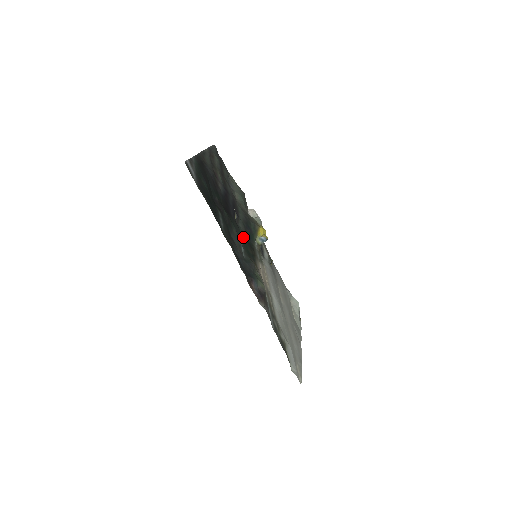
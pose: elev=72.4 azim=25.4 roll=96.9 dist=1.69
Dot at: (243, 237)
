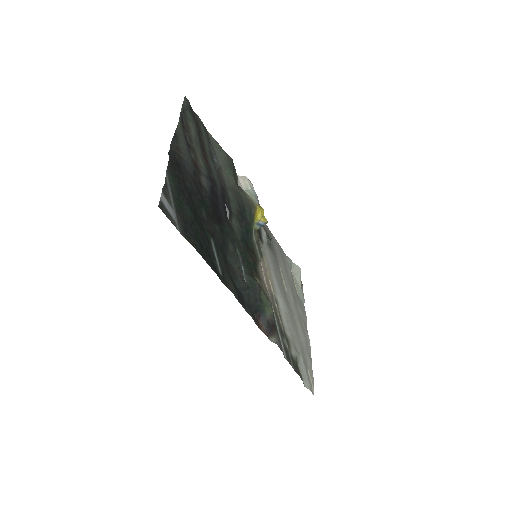
Dot at: (240, 243)
